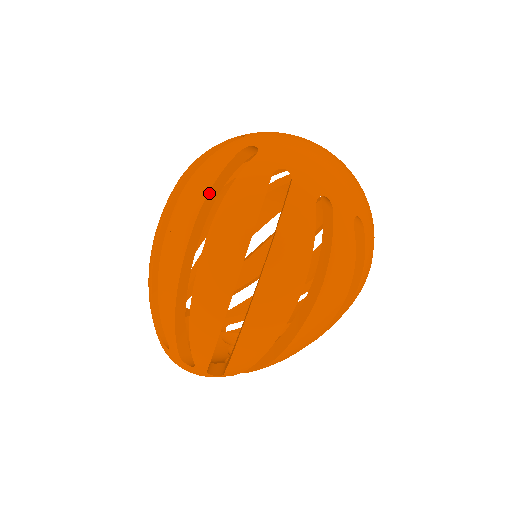
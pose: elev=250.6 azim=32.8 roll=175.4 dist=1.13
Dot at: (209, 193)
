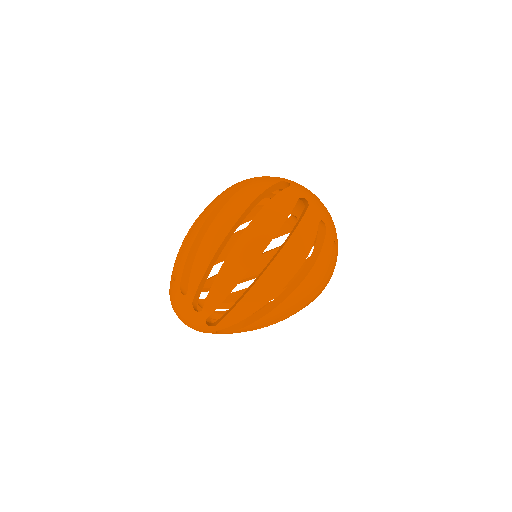
Dot at: (258, 197)
